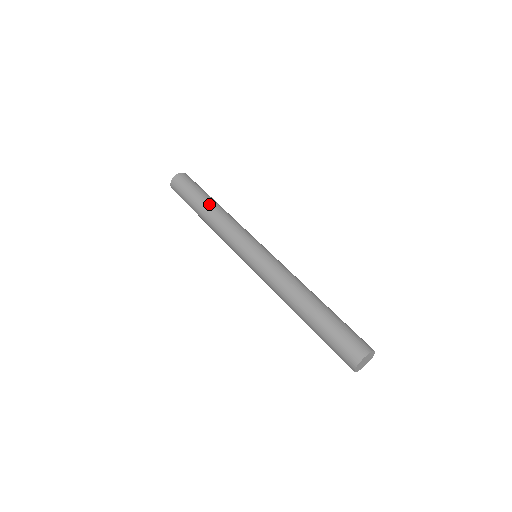
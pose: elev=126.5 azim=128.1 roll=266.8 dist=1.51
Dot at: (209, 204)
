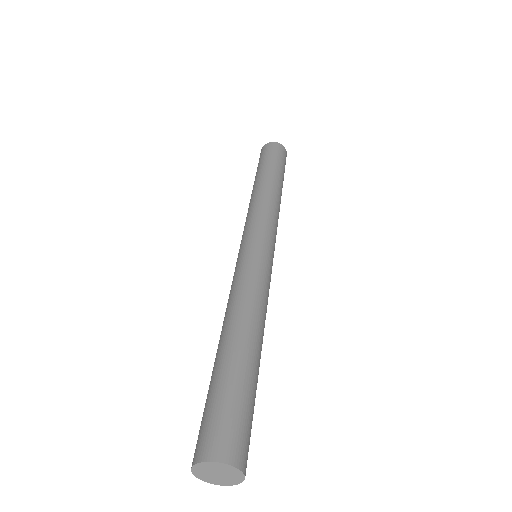
Dot at: (268, 179)
